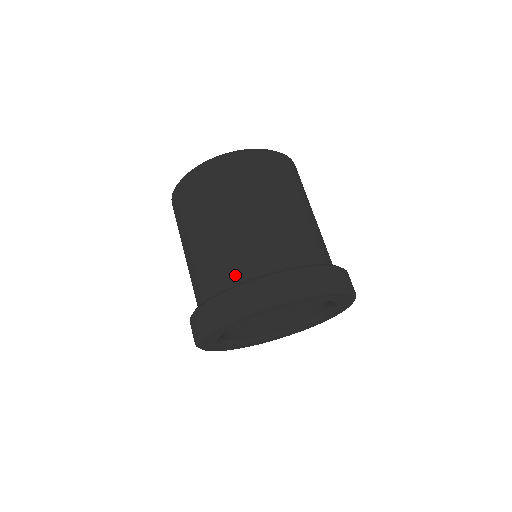
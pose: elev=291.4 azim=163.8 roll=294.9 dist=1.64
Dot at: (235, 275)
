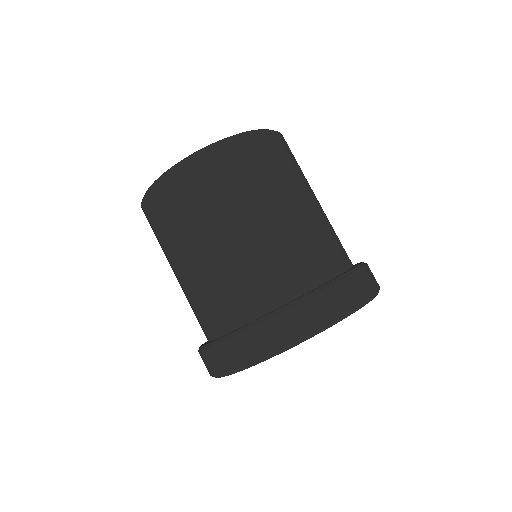
Dot at: (246, 307)
